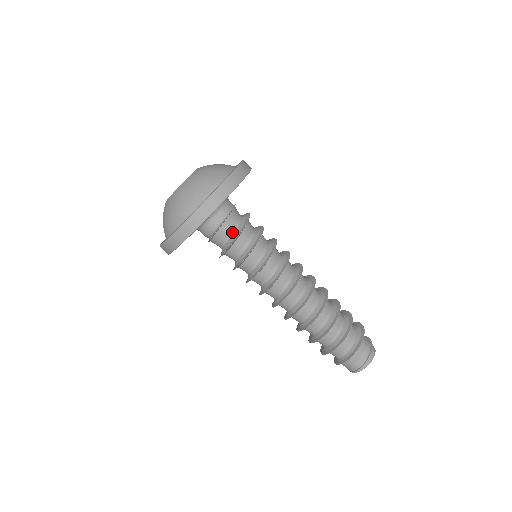
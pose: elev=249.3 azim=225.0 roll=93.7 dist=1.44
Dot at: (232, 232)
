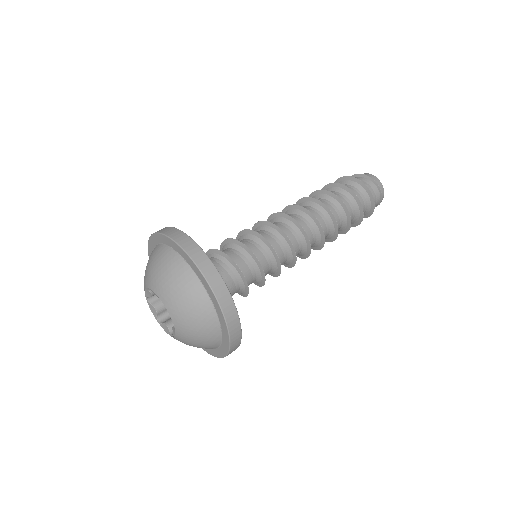
Dot at: (238, 288)
